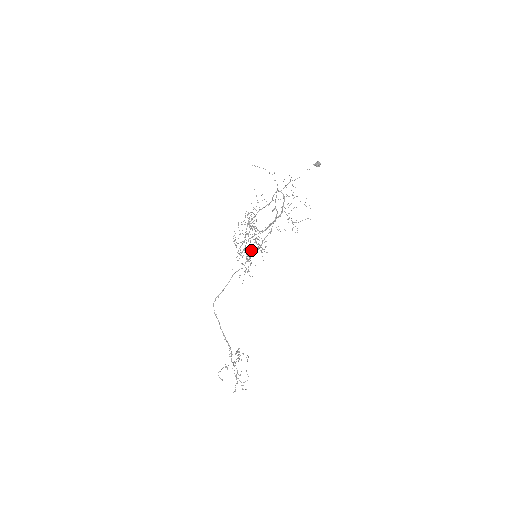
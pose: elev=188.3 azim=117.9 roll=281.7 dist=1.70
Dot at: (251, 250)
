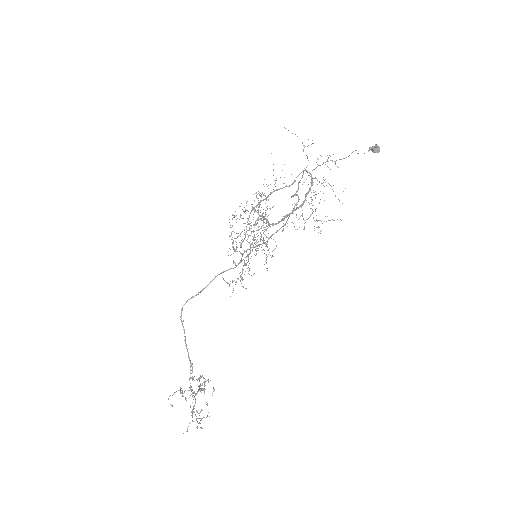
Dot at: occluded
